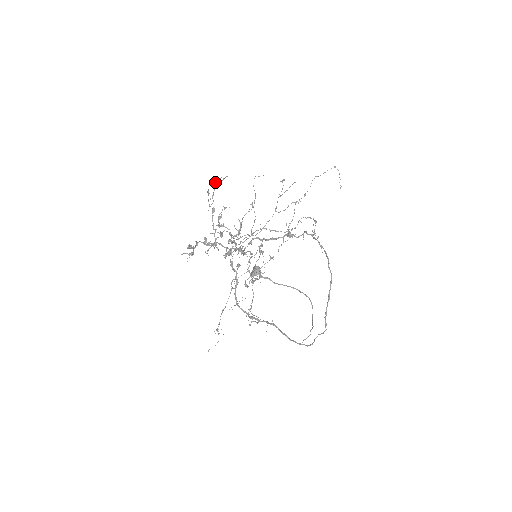
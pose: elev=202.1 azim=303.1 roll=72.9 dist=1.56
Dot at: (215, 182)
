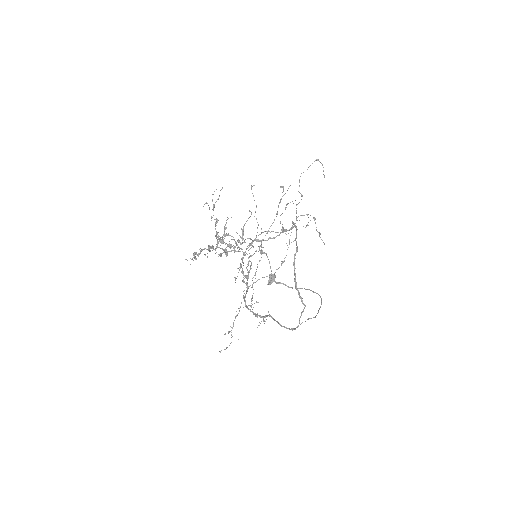
Dot at: occluded
